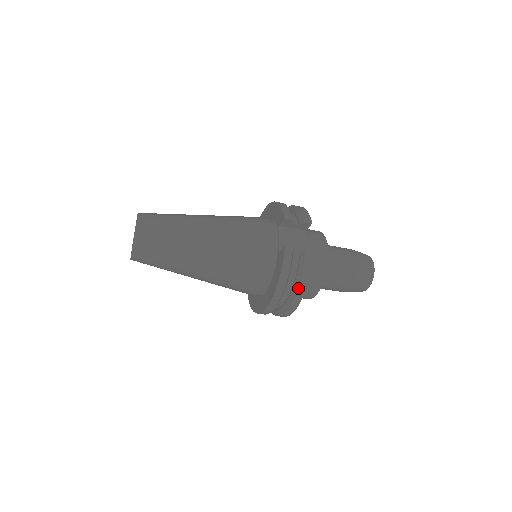
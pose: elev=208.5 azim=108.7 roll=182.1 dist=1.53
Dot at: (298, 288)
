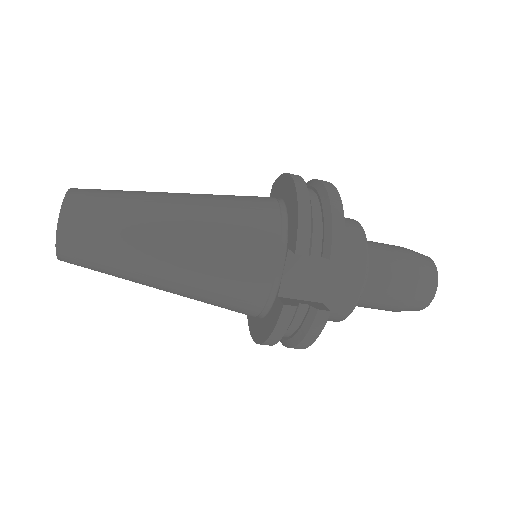
Dot at: (297, 344)
